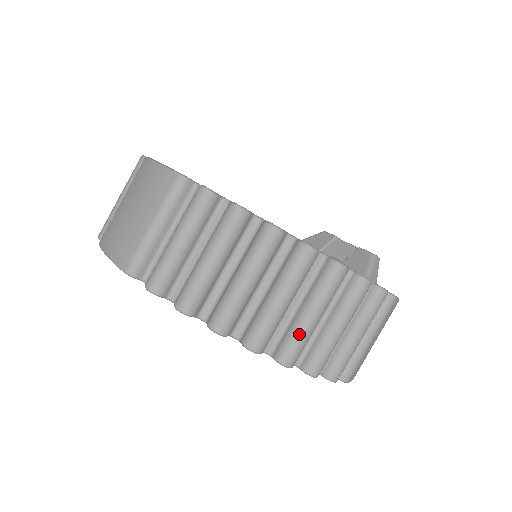
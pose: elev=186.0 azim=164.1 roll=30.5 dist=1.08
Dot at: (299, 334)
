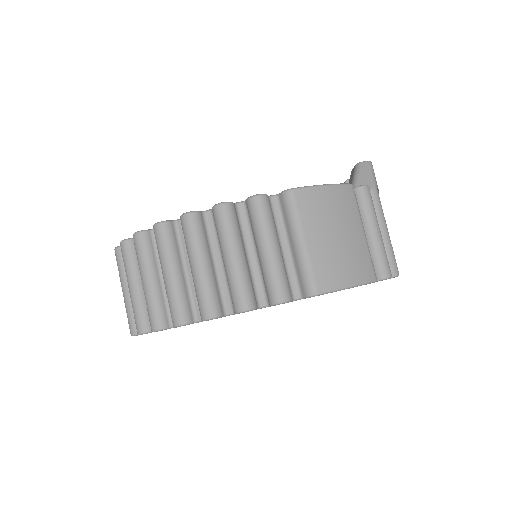
Dot at: (197, 288)
